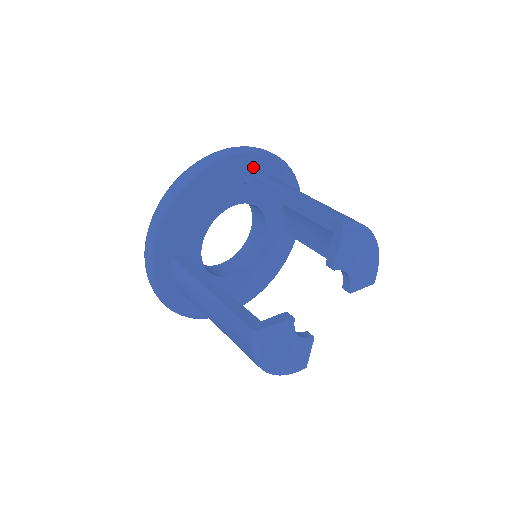
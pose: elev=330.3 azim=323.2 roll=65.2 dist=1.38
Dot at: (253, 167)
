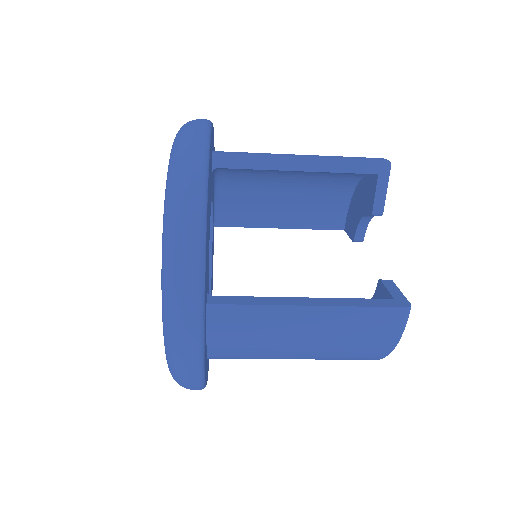
Dot at: (212, 145)
